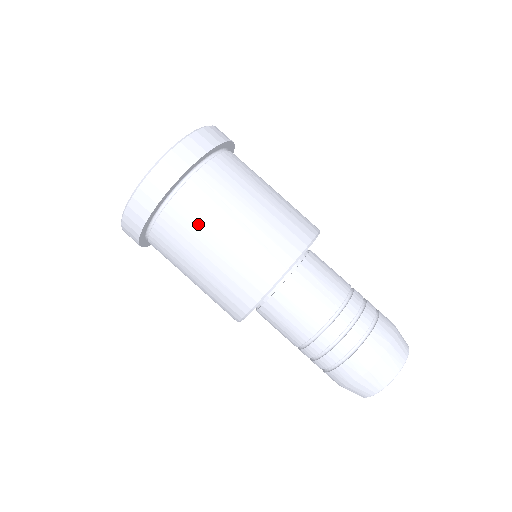
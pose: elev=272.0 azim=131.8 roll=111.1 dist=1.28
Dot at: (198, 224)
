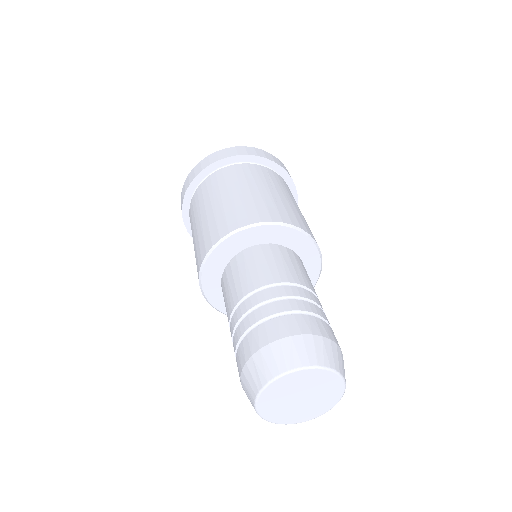
Dot at: (243, 178)
